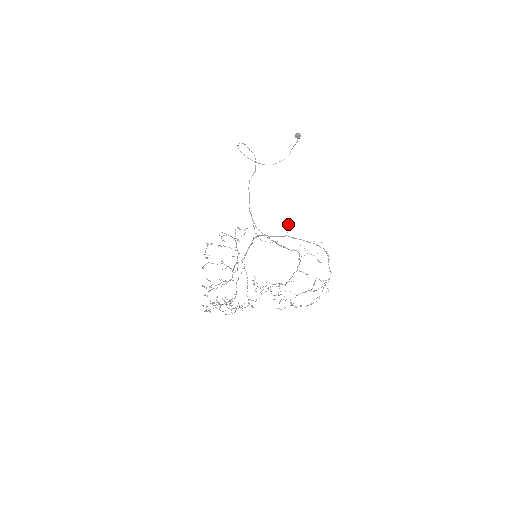
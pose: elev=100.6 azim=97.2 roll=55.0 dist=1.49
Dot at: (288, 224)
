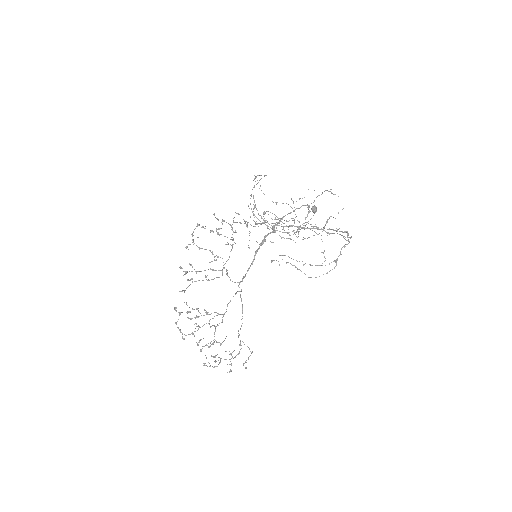
Dot at: occluded
